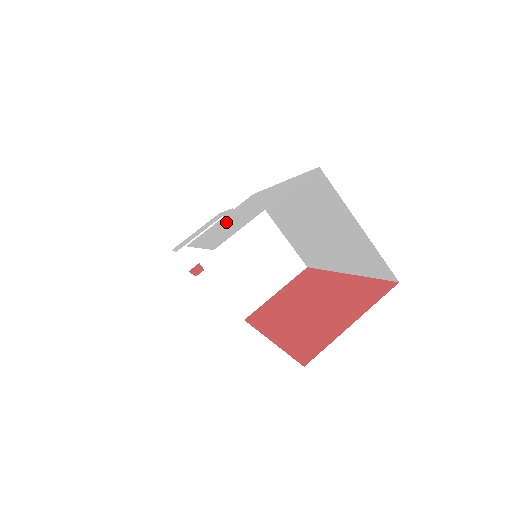
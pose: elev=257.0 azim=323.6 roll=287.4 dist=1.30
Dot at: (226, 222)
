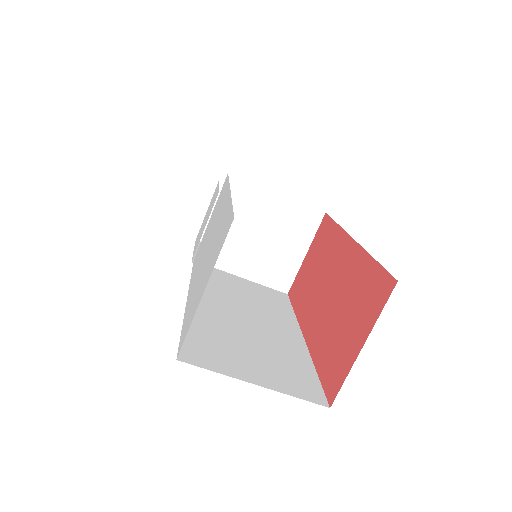
Dot at: (203, 251)
